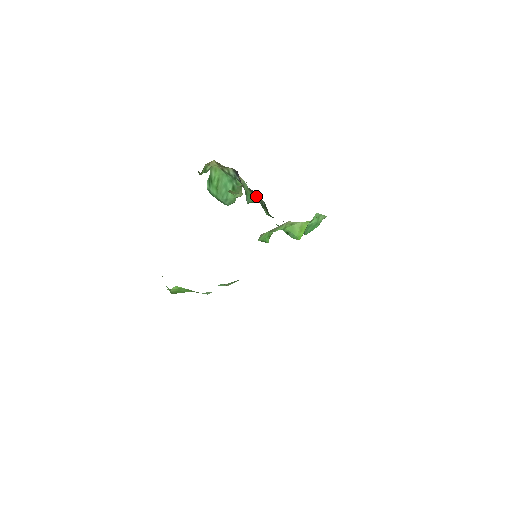
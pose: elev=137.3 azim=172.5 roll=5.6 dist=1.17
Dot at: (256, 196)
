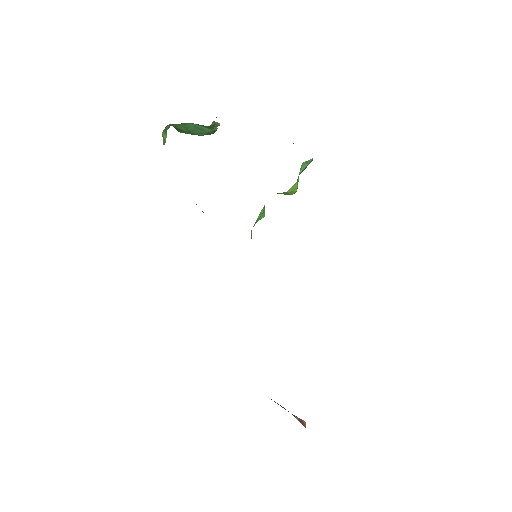
Dot at: occluded
